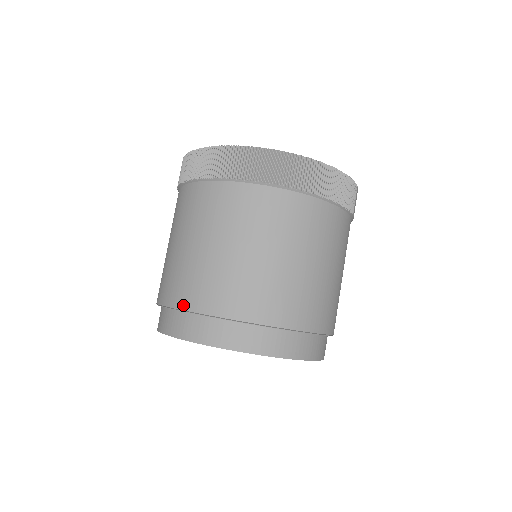
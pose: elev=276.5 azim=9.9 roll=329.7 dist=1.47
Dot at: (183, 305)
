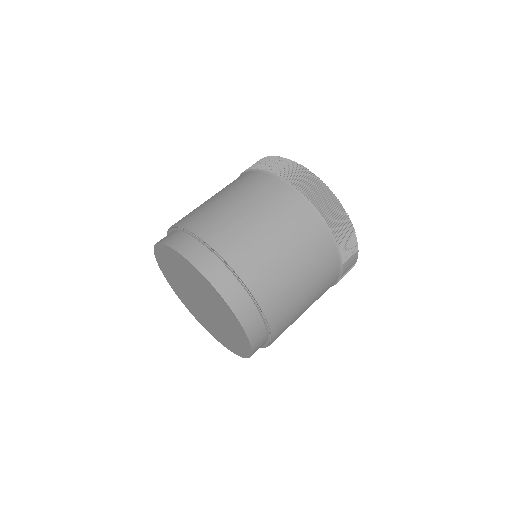
Dot at: (185, 225)
